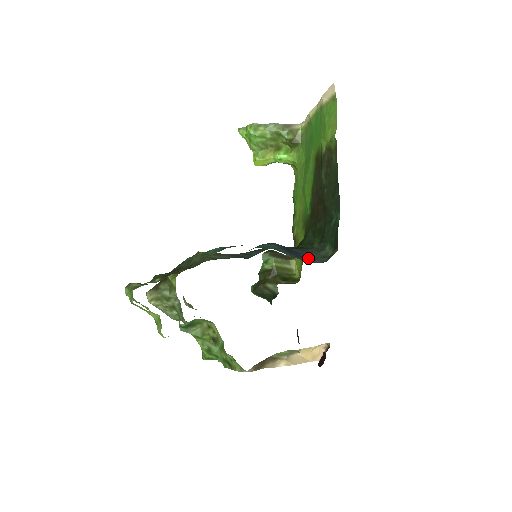
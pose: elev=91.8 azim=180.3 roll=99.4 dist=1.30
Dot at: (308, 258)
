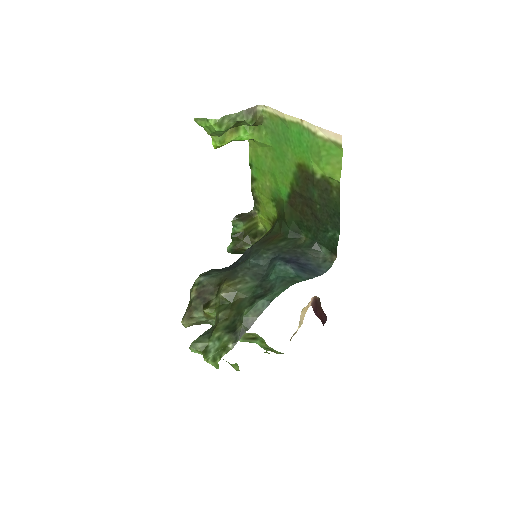
Dot at: (316, 269)
